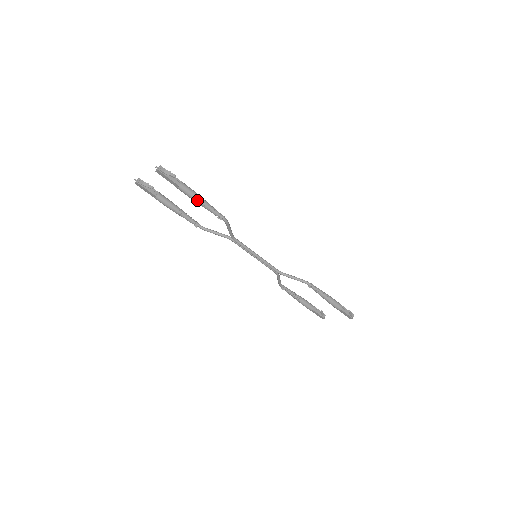
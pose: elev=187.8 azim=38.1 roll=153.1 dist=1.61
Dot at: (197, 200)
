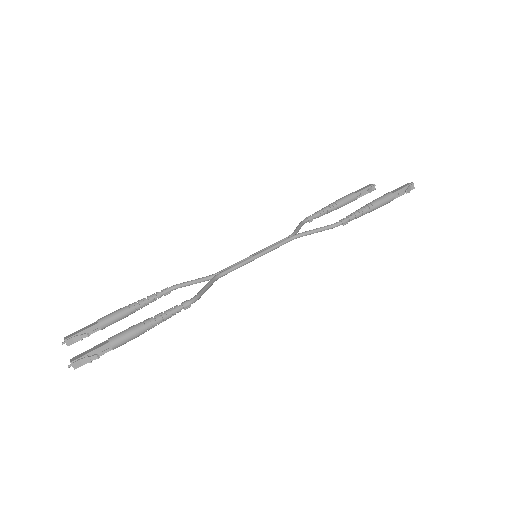
Dot at: occluded
